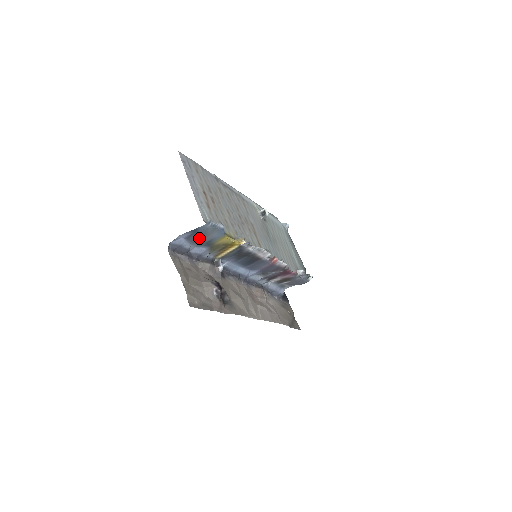
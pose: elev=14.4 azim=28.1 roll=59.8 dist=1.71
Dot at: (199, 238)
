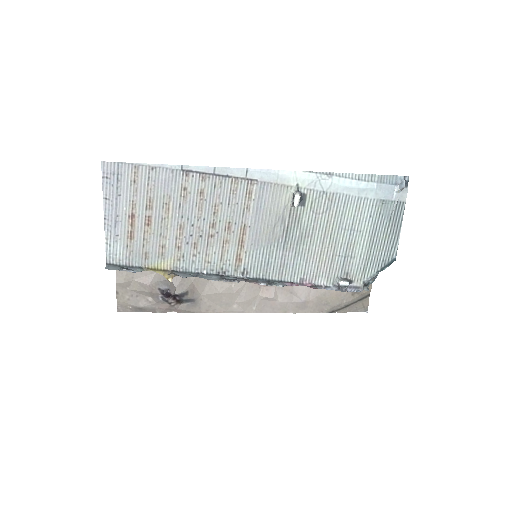
Dot at: occluded
